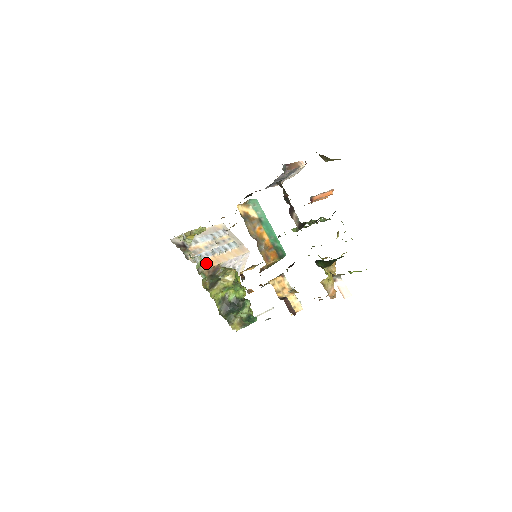
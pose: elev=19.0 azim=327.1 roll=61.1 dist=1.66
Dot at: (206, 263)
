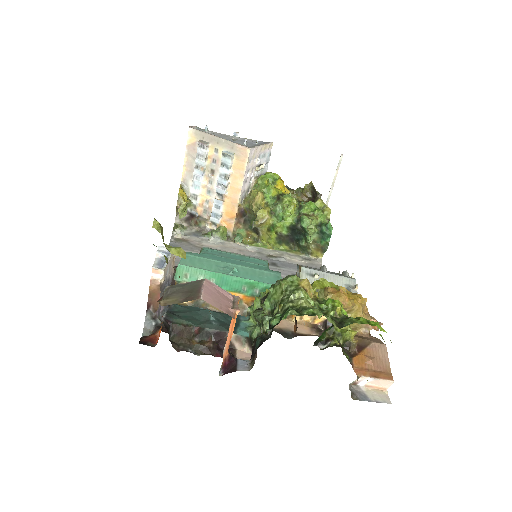
Dot at: (227, 218)
